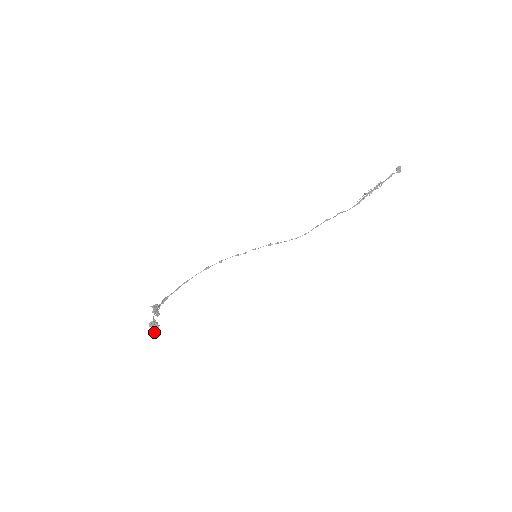
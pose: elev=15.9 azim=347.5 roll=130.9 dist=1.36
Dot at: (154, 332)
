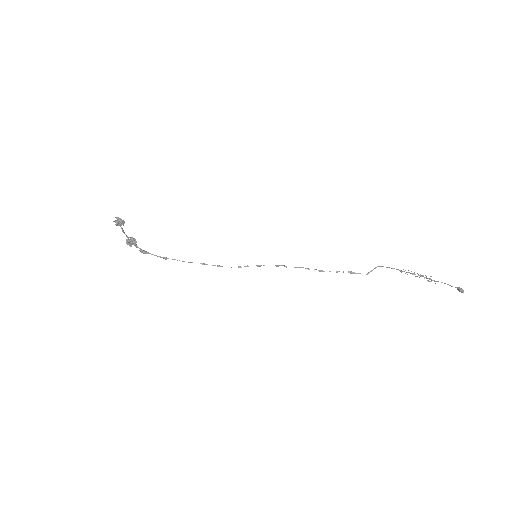
Dot at: (114, 221)
